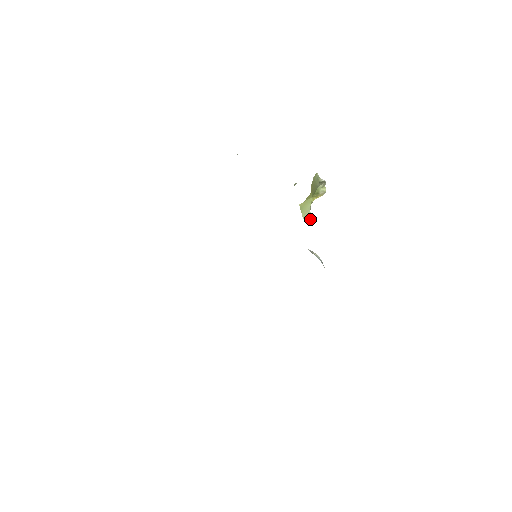
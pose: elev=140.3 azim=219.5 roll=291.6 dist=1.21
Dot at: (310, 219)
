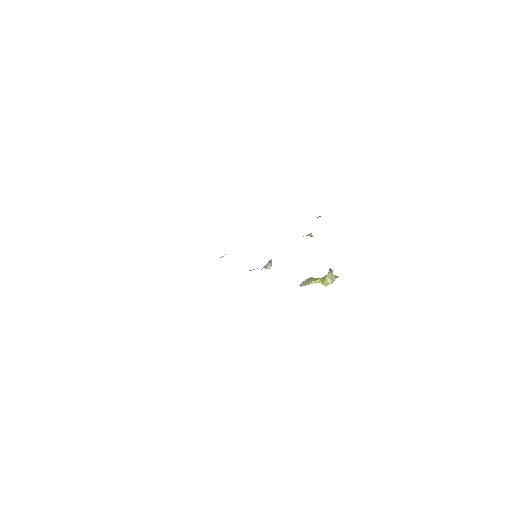
Dot at: (303, 285)
